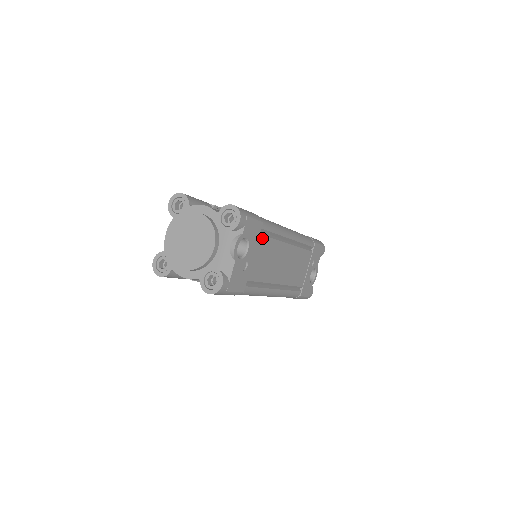
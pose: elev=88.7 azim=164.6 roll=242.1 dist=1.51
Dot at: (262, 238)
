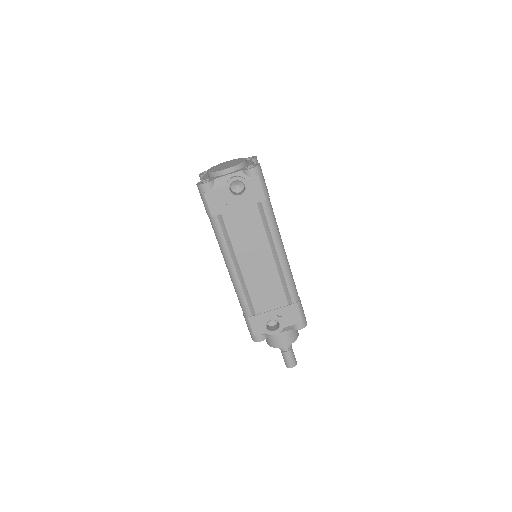
Dot at: (257, 210)
